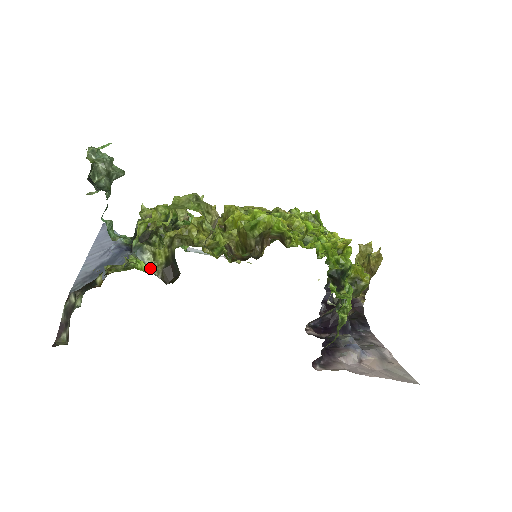
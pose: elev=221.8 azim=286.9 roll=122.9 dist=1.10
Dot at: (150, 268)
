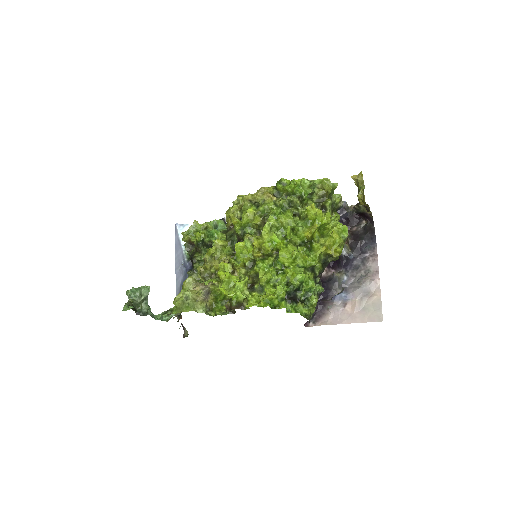
Dot at: occluded
